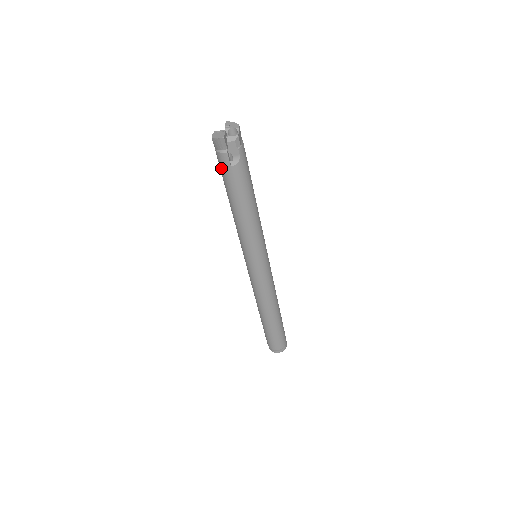
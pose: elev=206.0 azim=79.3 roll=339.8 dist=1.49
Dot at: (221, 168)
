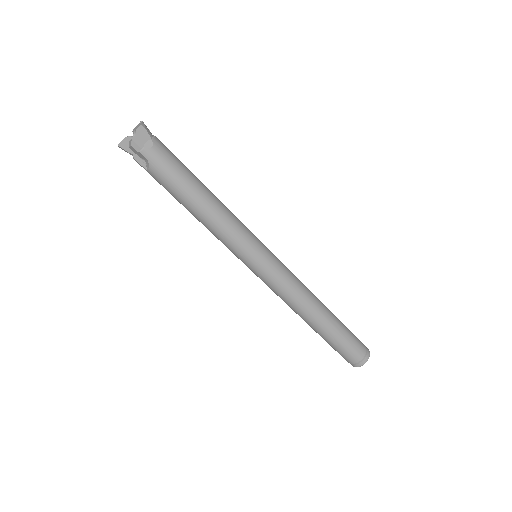
Dot at: occluded
